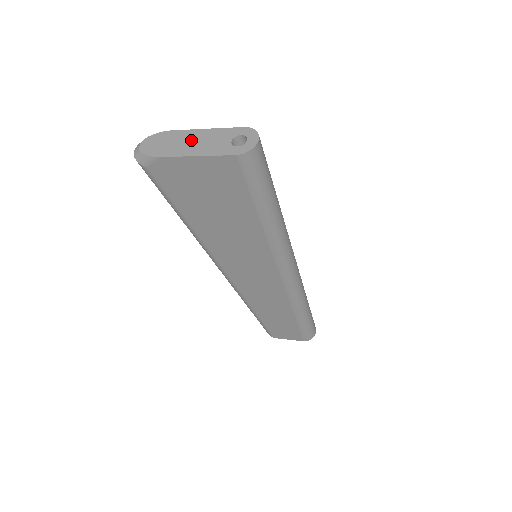
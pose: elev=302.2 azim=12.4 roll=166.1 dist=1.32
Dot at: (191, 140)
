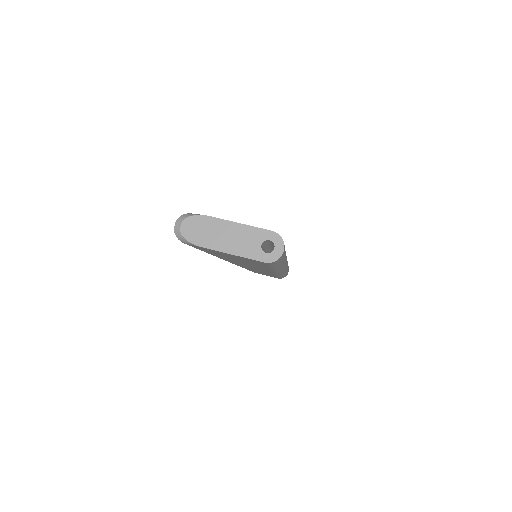
Dot at: (226, 234)
